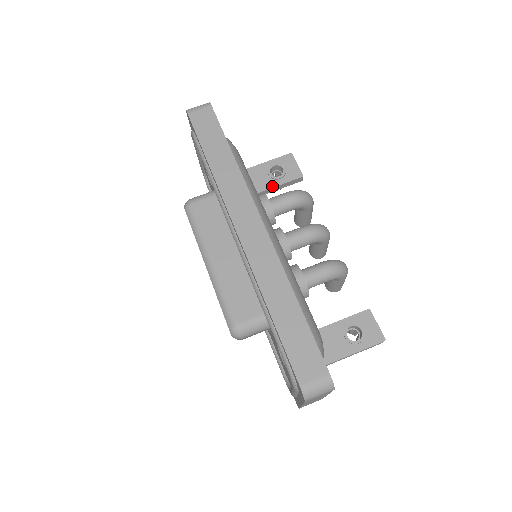
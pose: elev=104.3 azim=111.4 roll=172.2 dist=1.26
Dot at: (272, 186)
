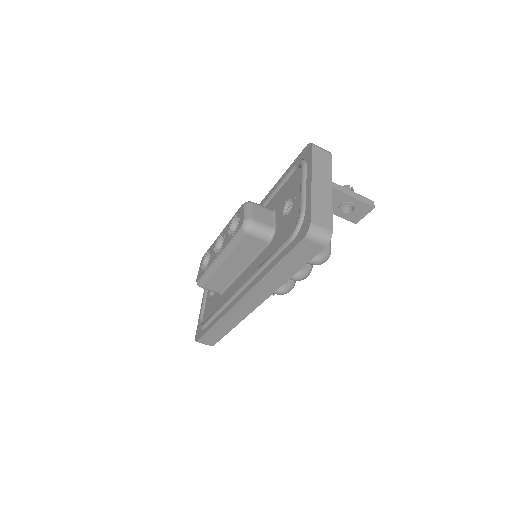
Dot at: occluded
